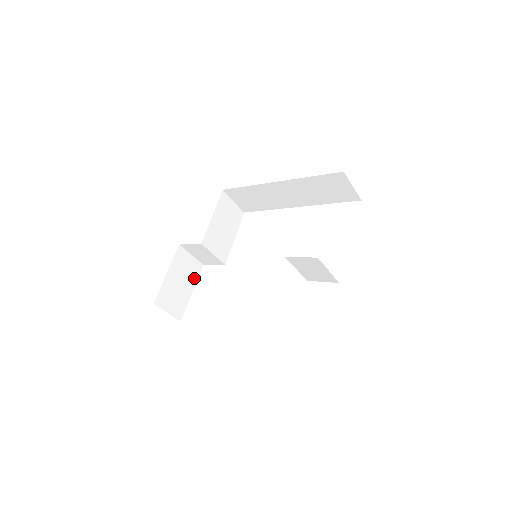
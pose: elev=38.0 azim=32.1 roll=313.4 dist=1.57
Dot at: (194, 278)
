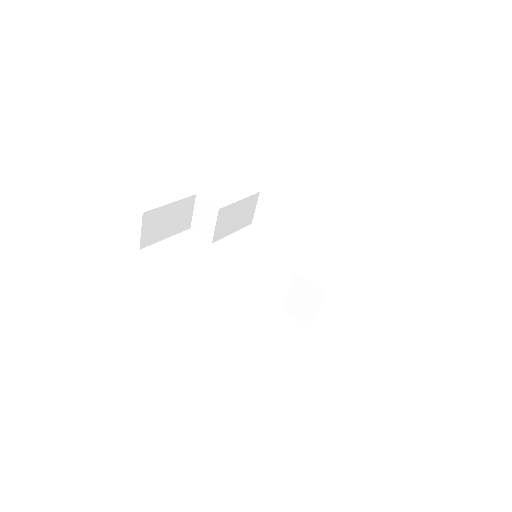
Dot at: (177, 230)
